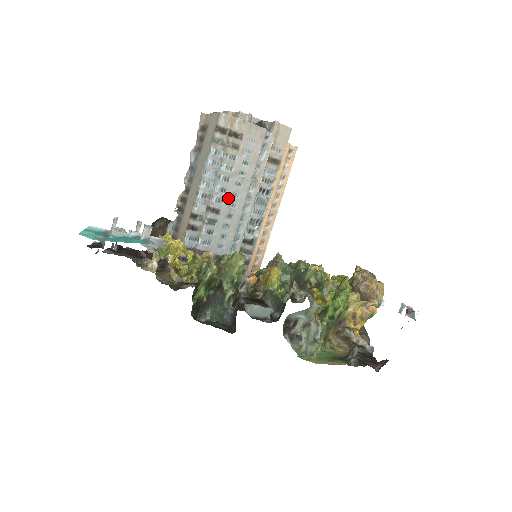
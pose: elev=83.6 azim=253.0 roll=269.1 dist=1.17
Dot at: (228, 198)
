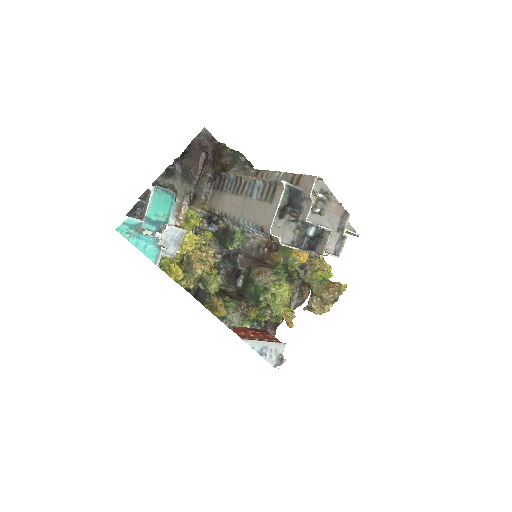
Dot at: occluded
